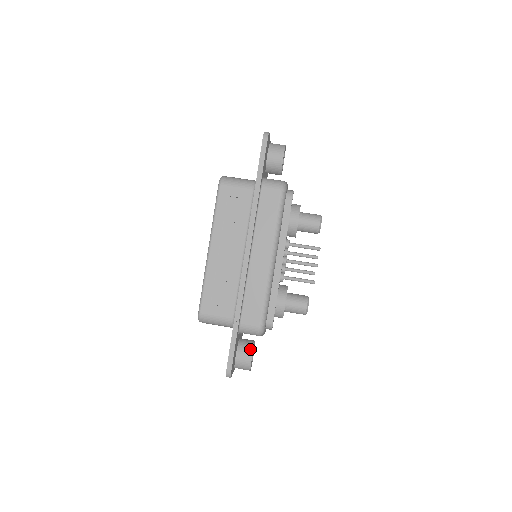
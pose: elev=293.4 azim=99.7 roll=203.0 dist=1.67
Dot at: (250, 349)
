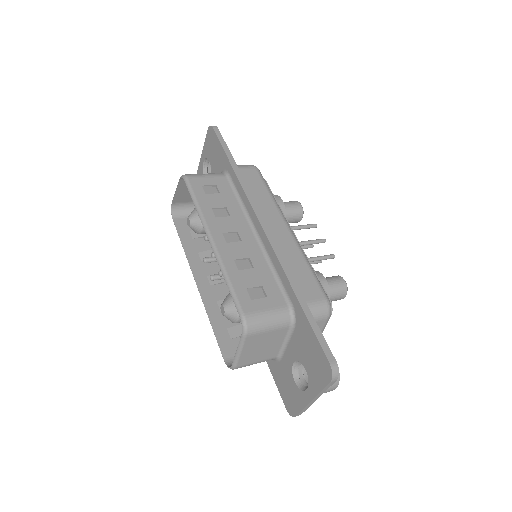
Dot at: occluded
